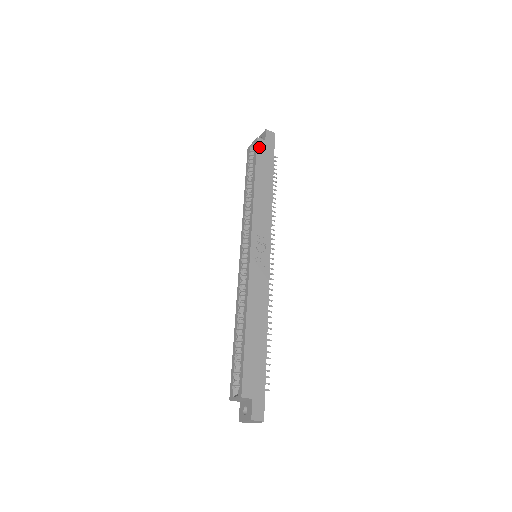
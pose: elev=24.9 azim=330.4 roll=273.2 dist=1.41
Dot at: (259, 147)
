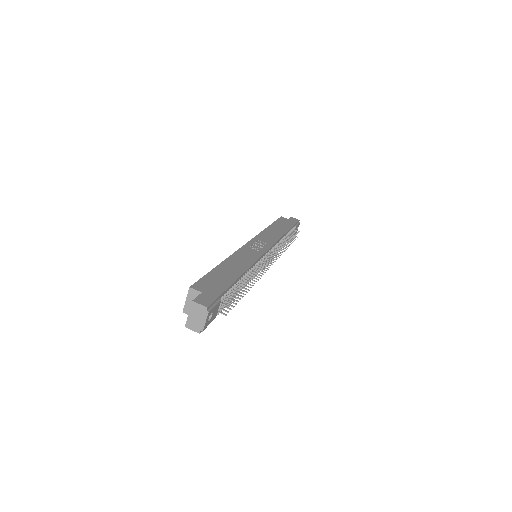
Dot at: (281, 219)
